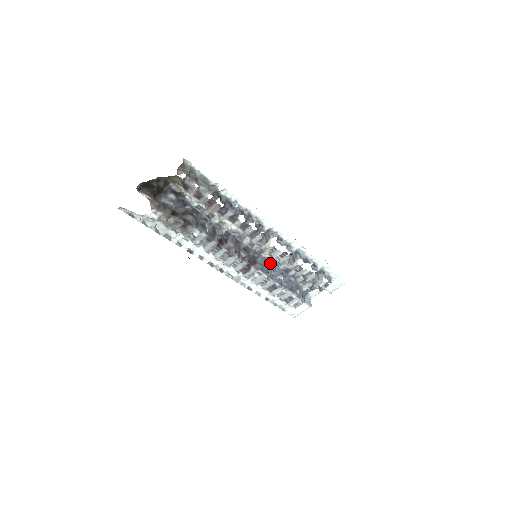
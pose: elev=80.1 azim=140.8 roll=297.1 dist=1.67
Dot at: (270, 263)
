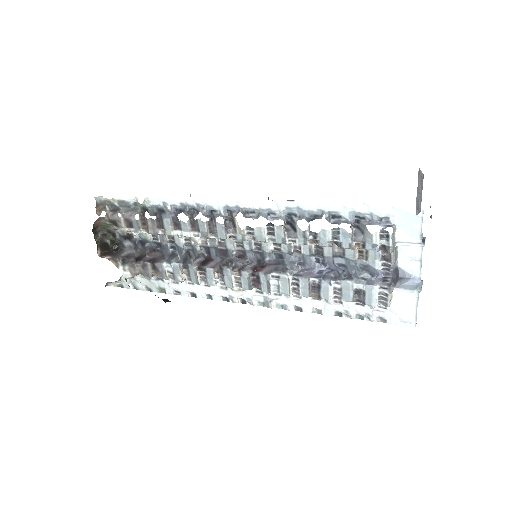
Dot at: (285, 255)
